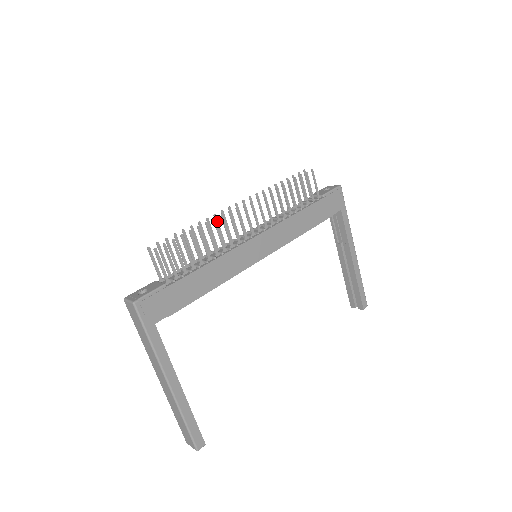
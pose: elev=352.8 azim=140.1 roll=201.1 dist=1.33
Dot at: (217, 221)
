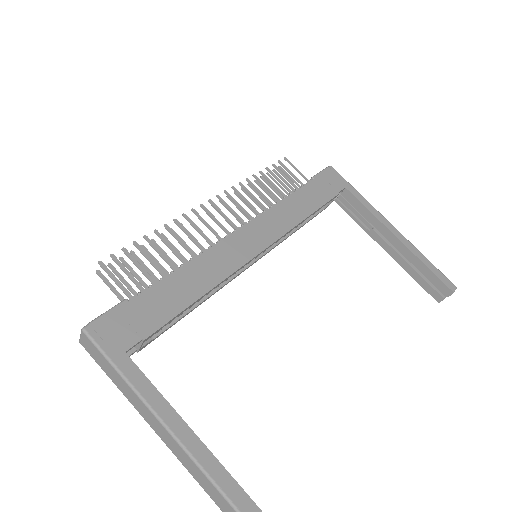
Dot at: occluded
